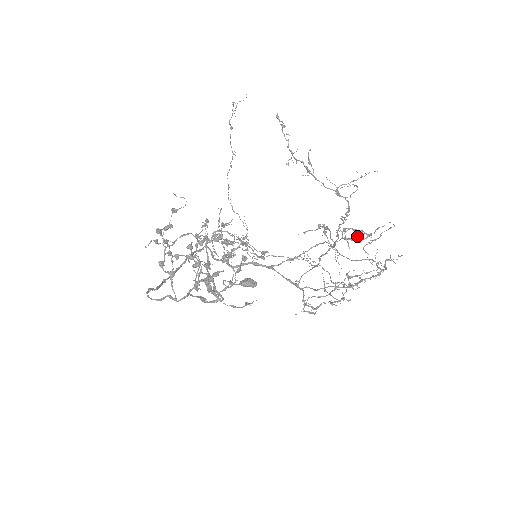
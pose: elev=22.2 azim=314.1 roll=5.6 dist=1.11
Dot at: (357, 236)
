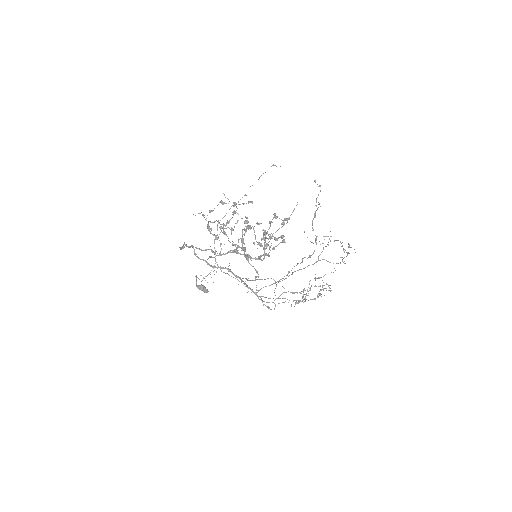
Dot at: (340, 257)
